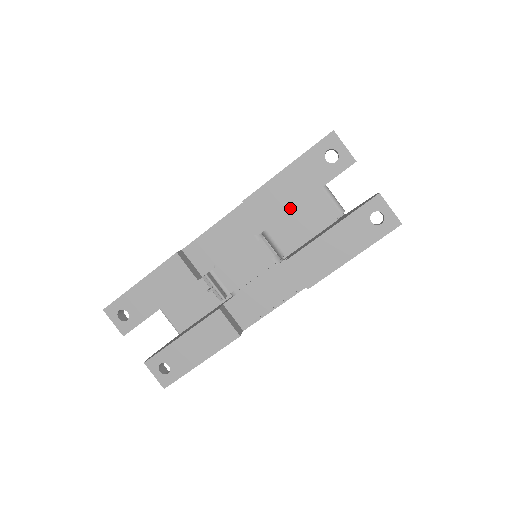
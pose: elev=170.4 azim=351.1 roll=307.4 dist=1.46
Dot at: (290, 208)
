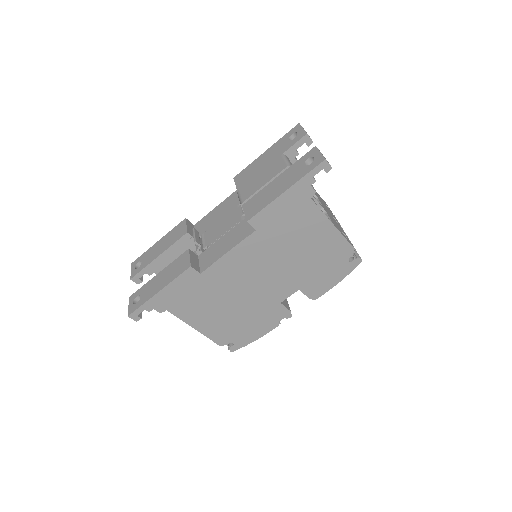
Dot at: (258, 173)
